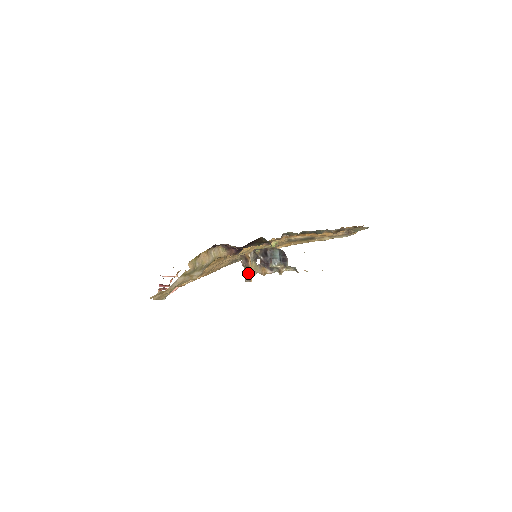
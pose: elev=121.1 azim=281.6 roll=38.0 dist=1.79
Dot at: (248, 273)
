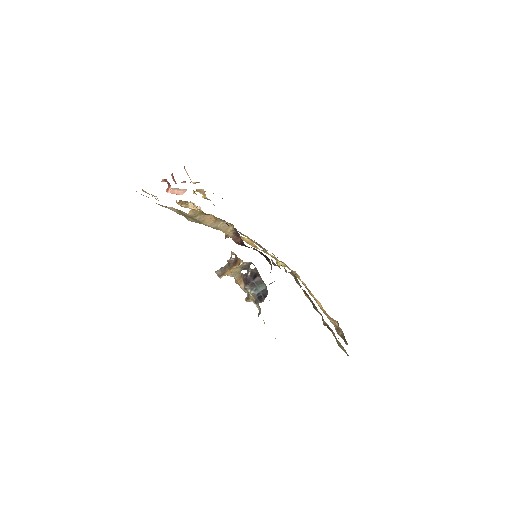
Dot at: (225, 270)
